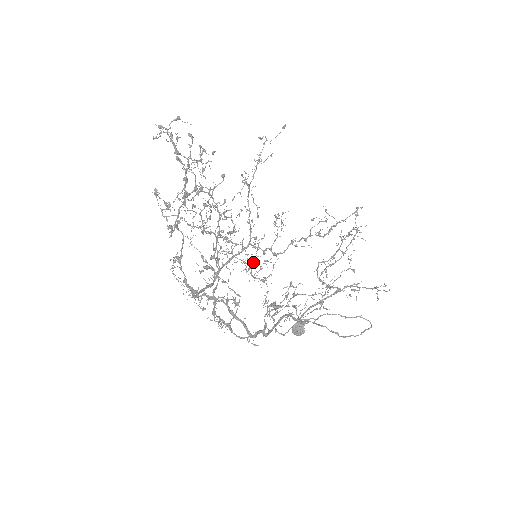
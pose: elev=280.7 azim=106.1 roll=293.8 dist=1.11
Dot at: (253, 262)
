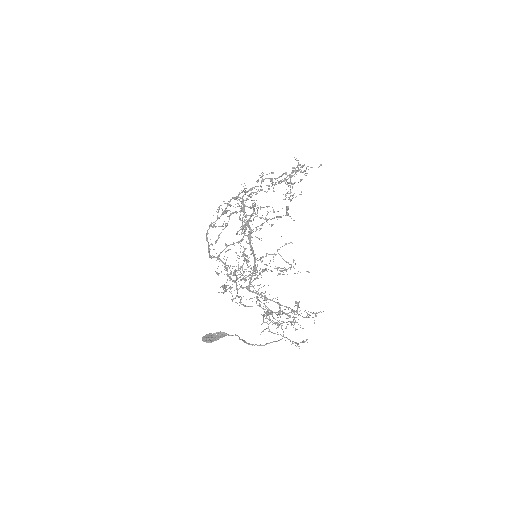
Dot at: occluded
